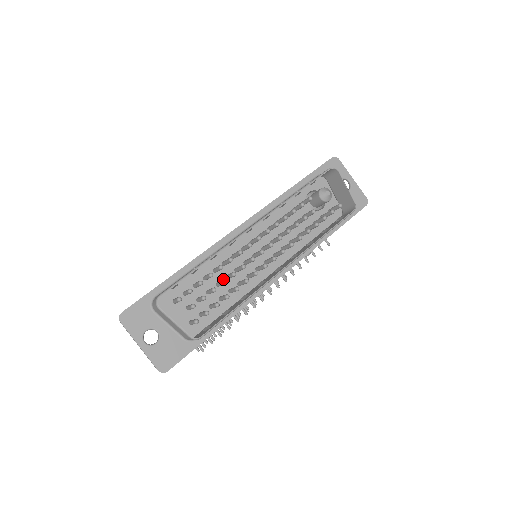
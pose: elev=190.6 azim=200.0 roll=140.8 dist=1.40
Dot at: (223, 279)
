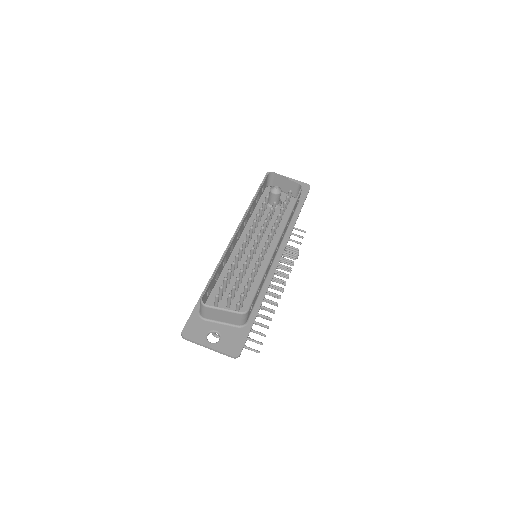
Dot at: occluded
